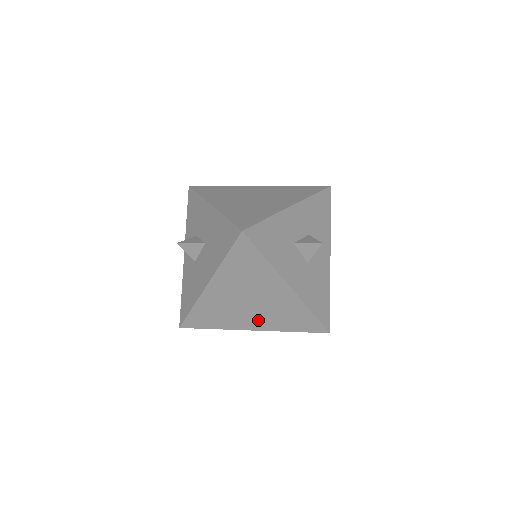
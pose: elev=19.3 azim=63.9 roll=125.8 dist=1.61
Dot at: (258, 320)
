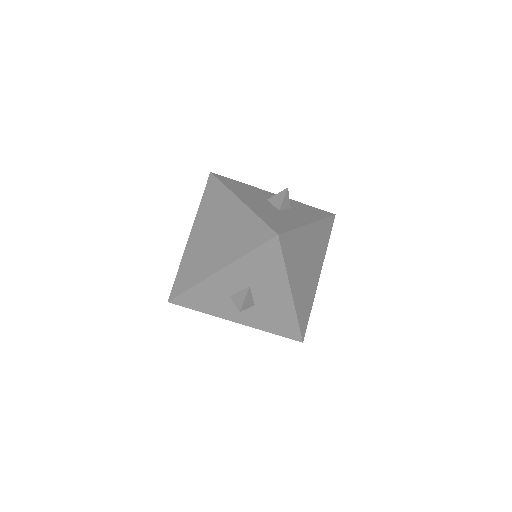
Dot at: occluded
